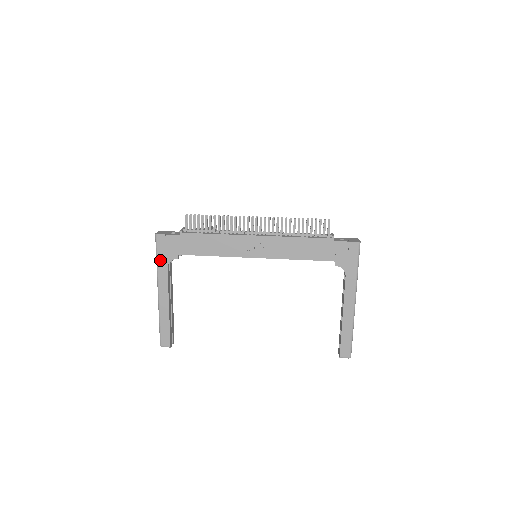
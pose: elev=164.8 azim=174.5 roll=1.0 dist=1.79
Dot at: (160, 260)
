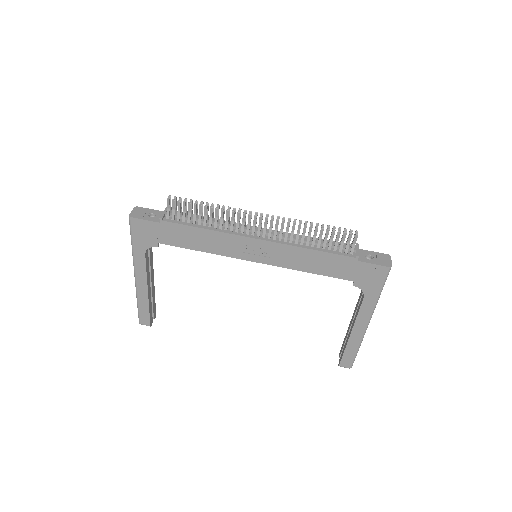
Dot at: (136, 245)
